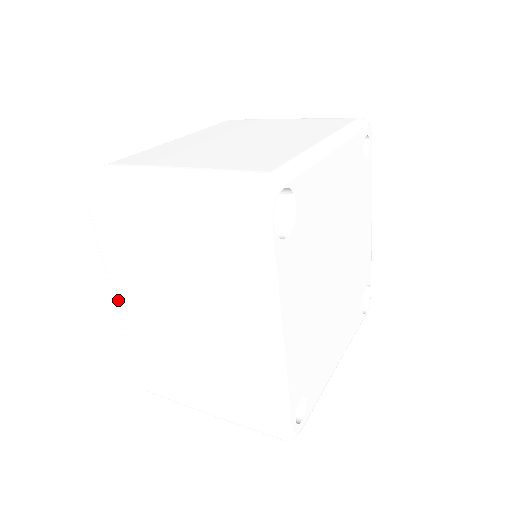
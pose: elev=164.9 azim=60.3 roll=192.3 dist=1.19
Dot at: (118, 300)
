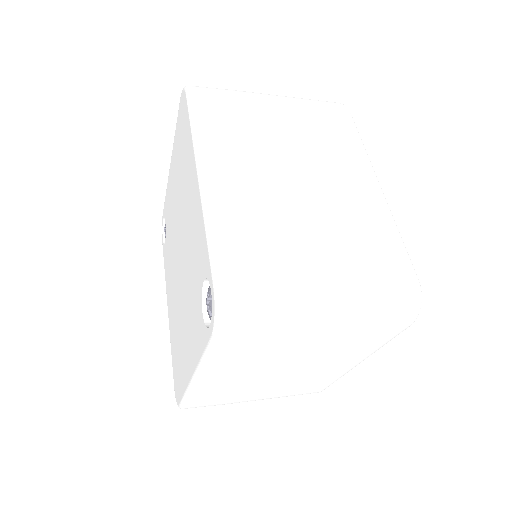
Dot at: (203, 379)
